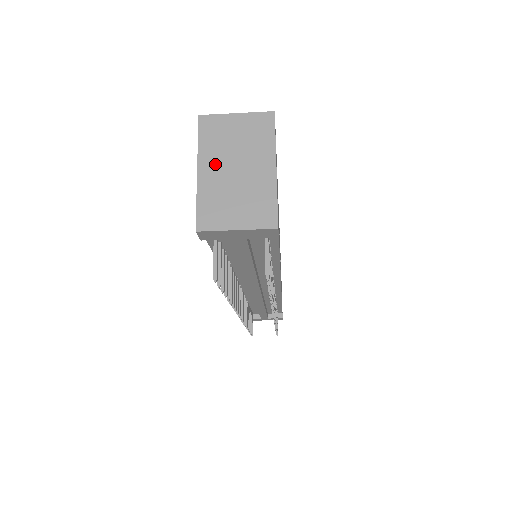
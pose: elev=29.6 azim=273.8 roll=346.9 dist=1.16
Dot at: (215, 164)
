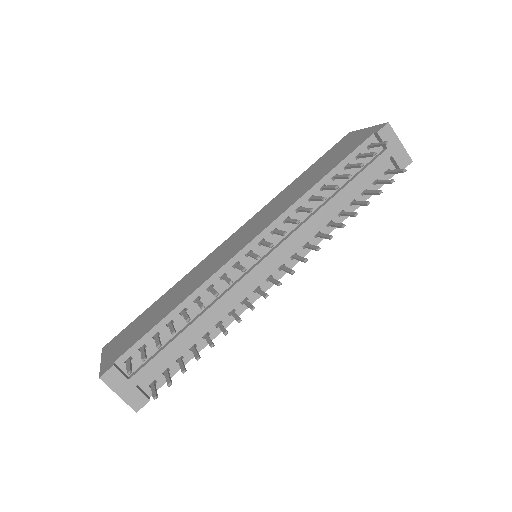
Dot at: occluded
